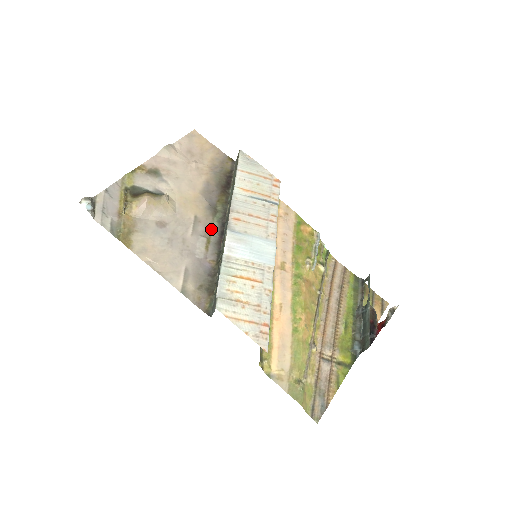
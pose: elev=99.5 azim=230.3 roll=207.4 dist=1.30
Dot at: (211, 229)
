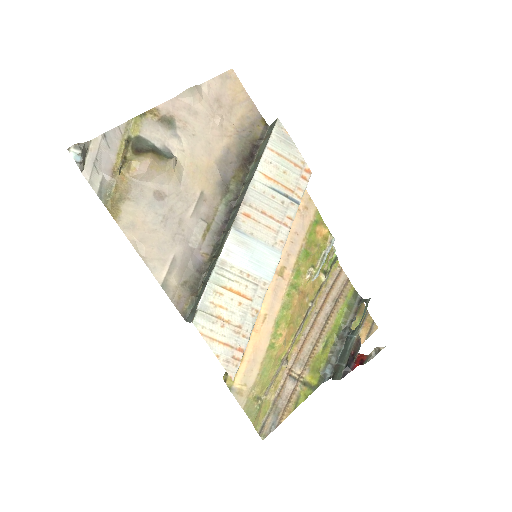
Dot at: (215, 213)
